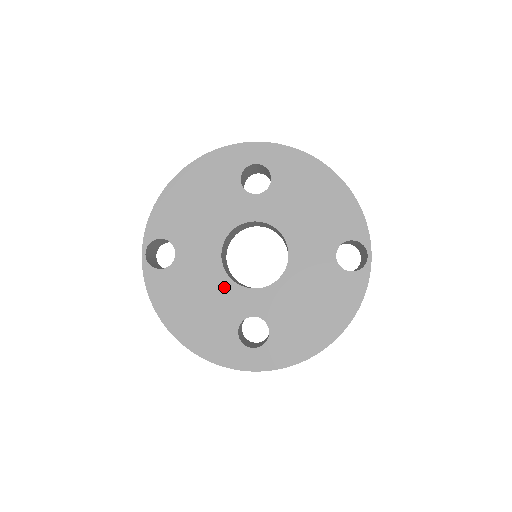
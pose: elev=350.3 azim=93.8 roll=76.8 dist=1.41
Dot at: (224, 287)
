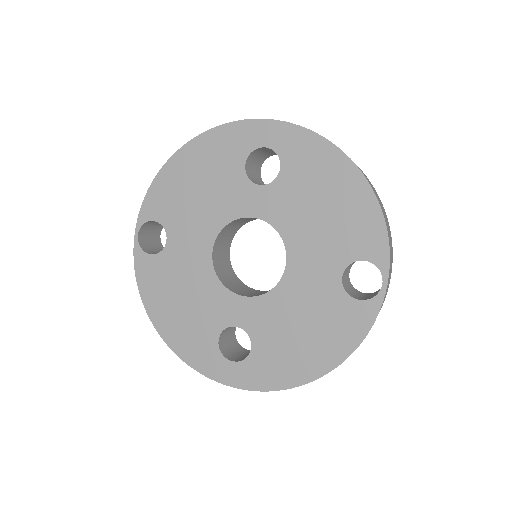
Dot at: (211, 287)
